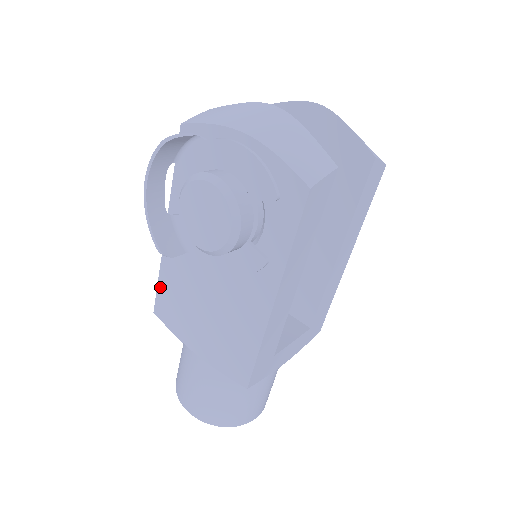
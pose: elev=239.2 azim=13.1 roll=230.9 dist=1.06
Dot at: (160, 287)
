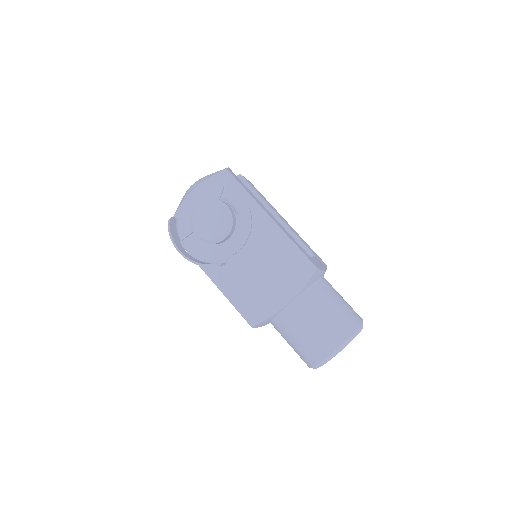
Dot at: (238, 308)
